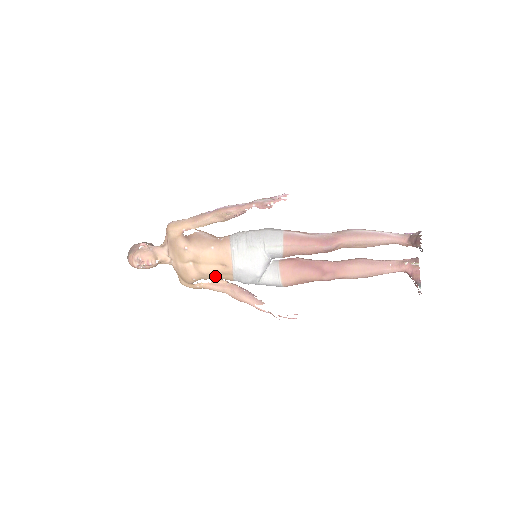
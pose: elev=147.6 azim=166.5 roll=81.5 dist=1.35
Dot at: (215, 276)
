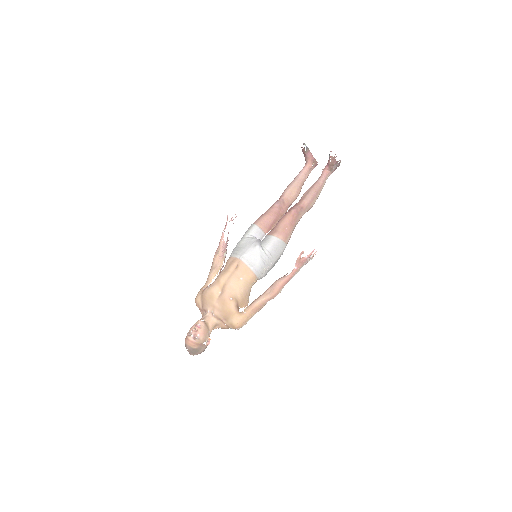
Dot at: (240, 281)
